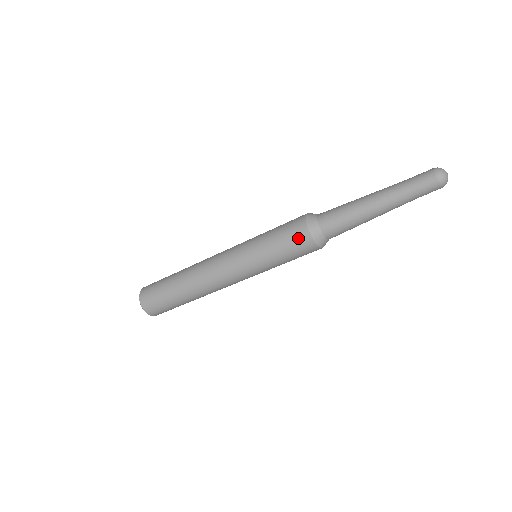
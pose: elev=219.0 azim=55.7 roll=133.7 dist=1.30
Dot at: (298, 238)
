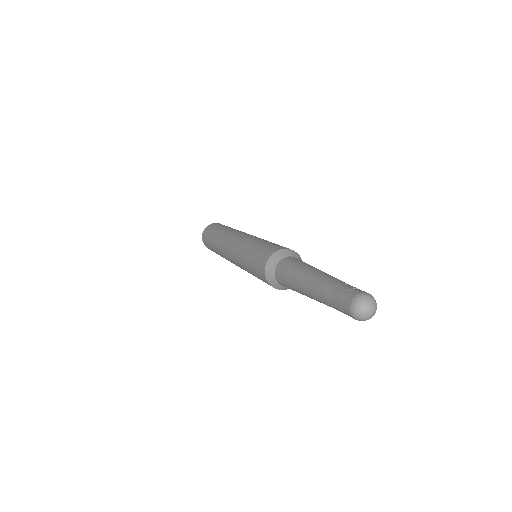
Dot at: (260, 275)
